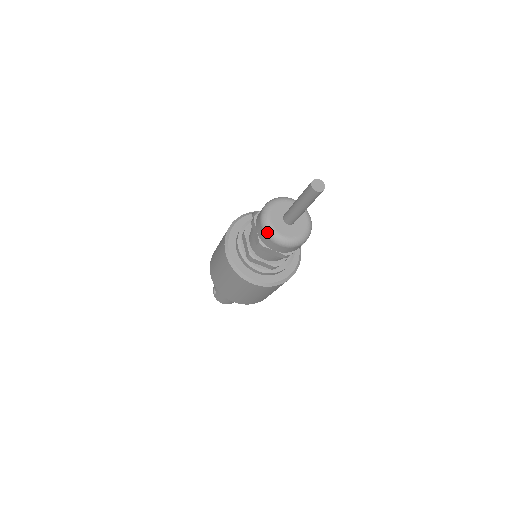
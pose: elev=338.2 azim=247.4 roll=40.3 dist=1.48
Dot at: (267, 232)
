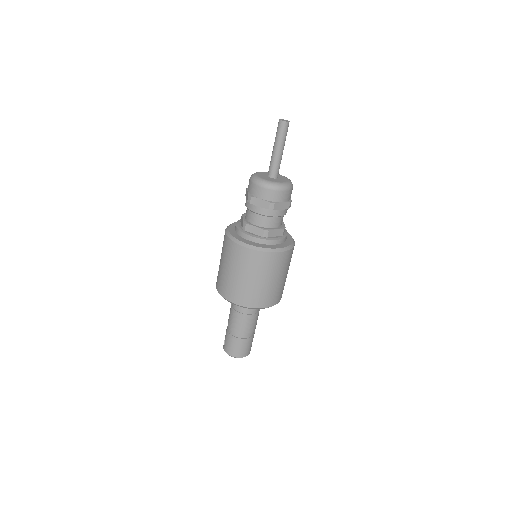
Dot at: (253, 180)
